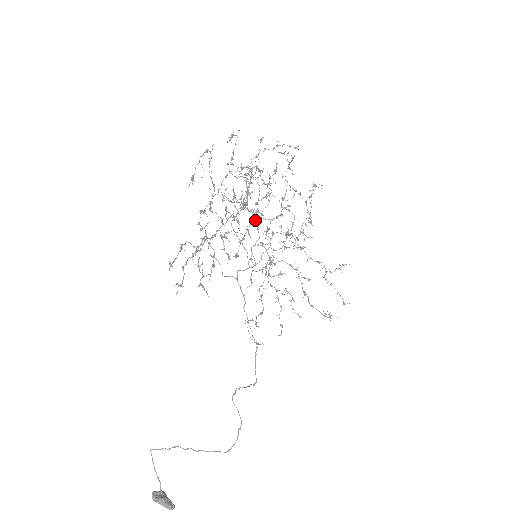
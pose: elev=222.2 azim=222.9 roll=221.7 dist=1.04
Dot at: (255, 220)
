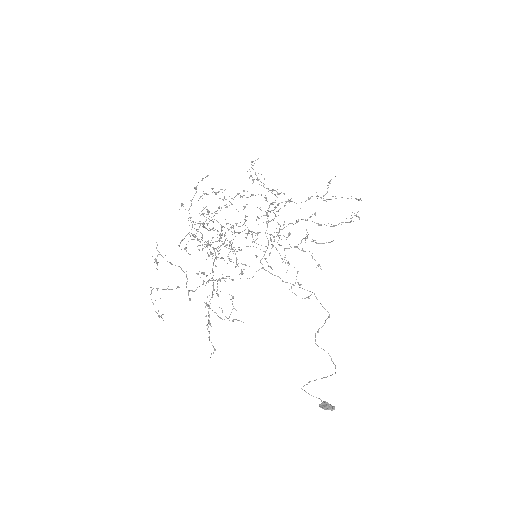
Dot at: (231, 246)
